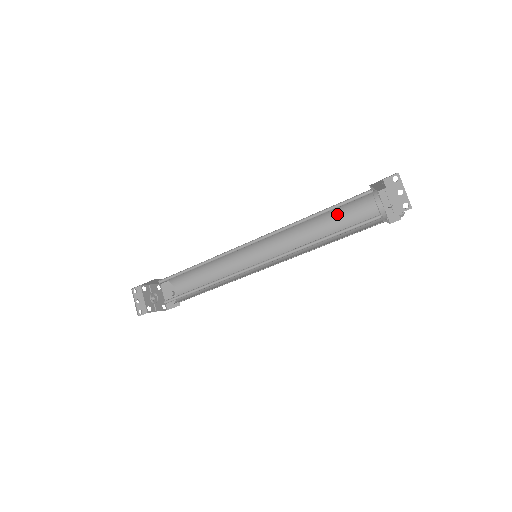
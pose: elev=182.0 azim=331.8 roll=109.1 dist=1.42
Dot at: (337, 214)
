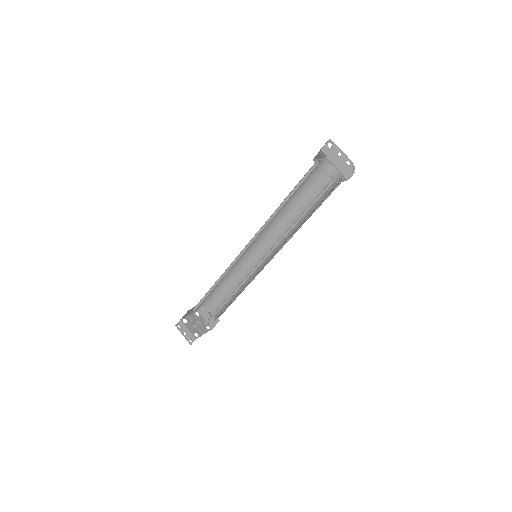
Dot at: (302, 192)
